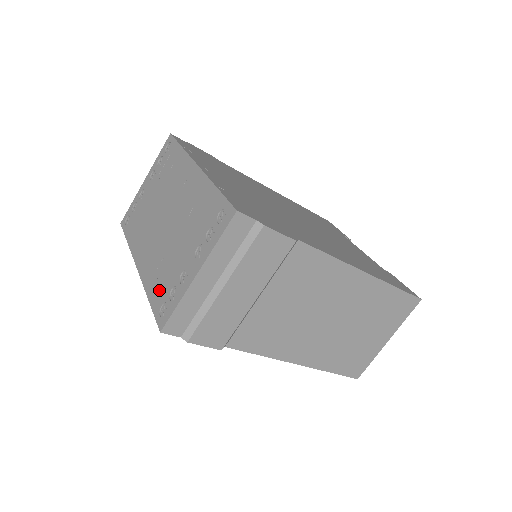
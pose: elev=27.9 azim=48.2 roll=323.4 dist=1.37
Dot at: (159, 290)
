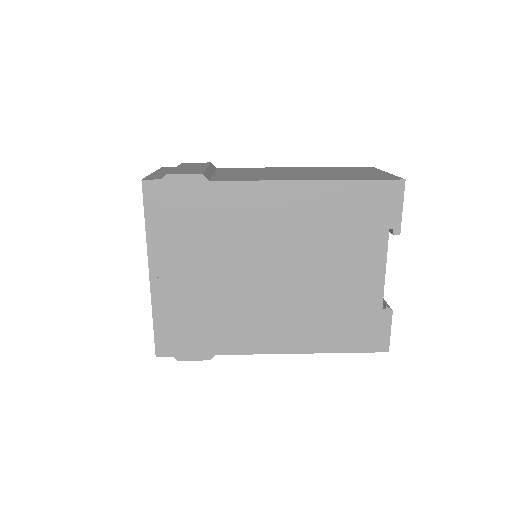
Dot at: occluded
